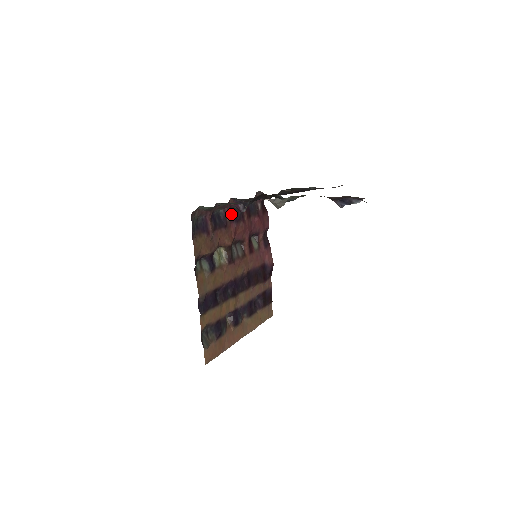
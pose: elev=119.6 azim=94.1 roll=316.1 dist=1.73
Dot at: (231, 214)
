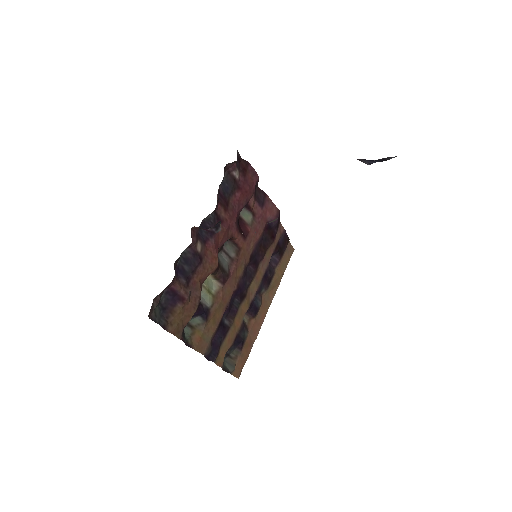
Dot at: (201, 234)
